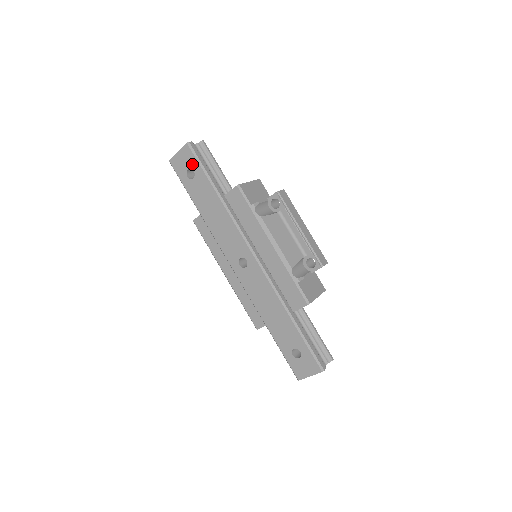
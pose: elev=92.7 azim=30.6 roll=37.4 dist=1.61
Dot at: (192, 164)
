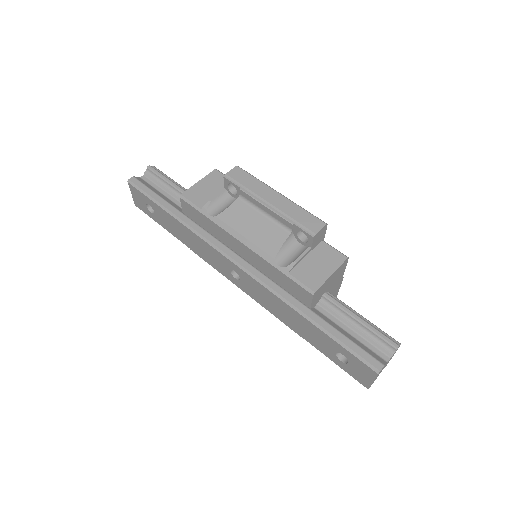
Dot at: (143, 199)
